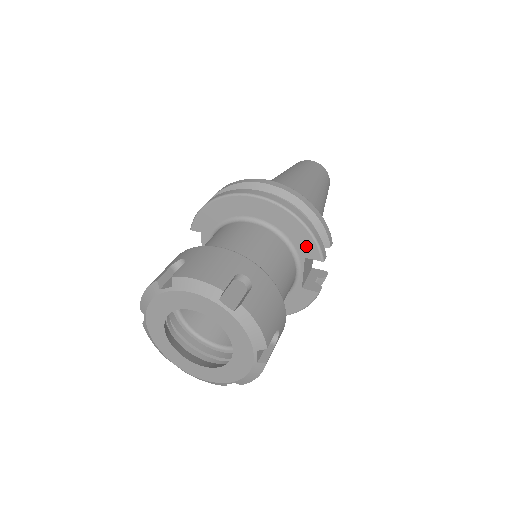
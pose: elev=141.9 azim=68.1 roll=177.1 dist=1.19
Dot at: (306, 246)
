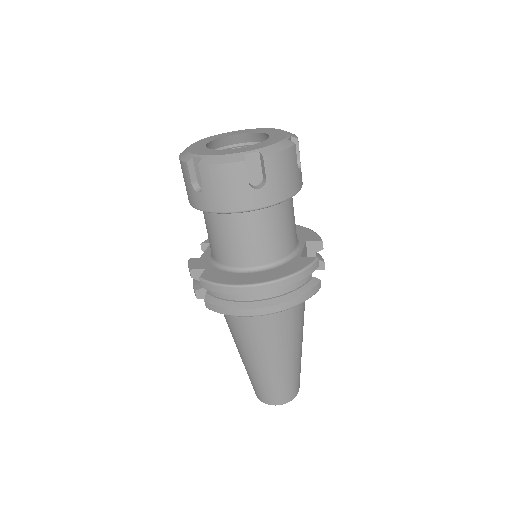
Dot at: (308, 236)
